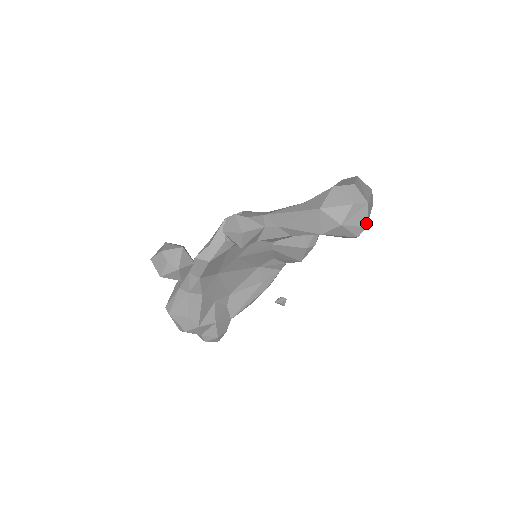
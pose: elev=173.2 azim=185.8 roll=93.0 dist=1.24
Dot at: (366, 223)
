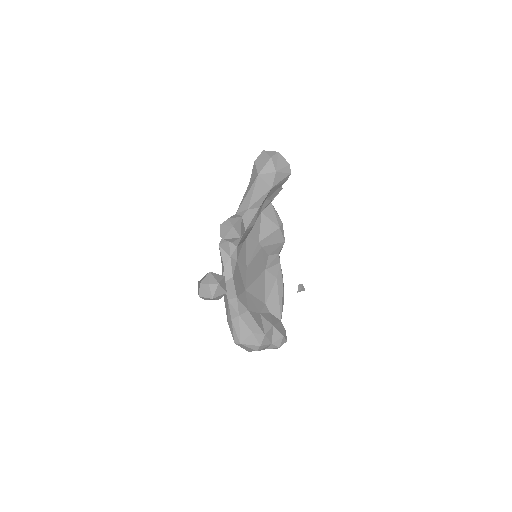
Dot at: (287, 162)
